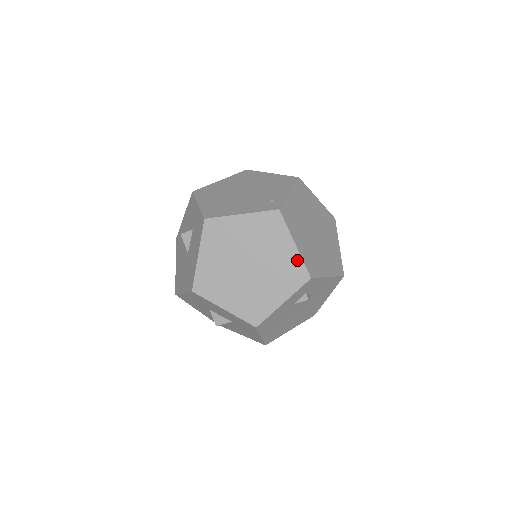
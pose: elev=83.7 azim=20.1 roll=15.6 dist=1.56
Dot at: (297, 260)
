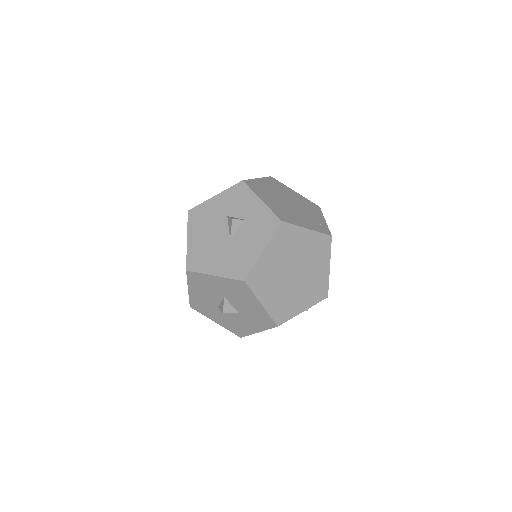
Dot at: (326, 280)
